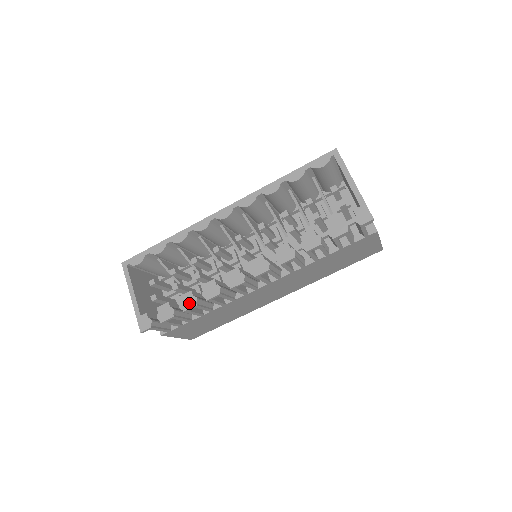
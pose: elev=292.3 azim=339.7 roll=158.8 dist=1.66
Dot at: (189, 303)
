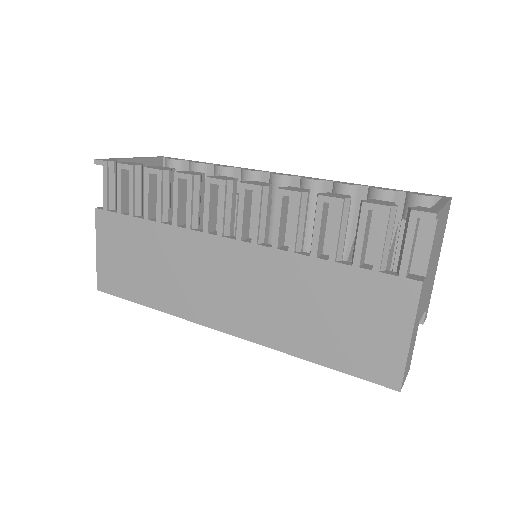
Dot at: (159, 168)
